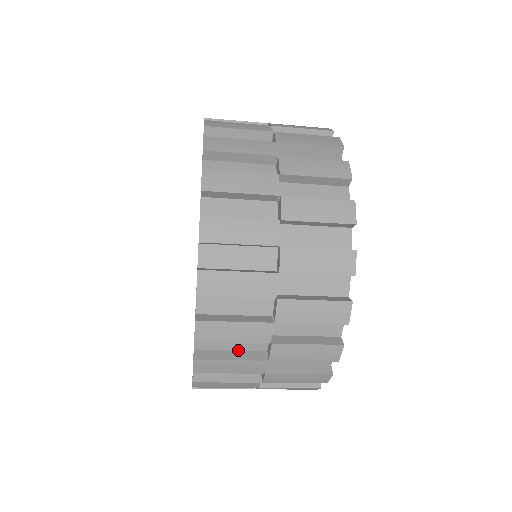
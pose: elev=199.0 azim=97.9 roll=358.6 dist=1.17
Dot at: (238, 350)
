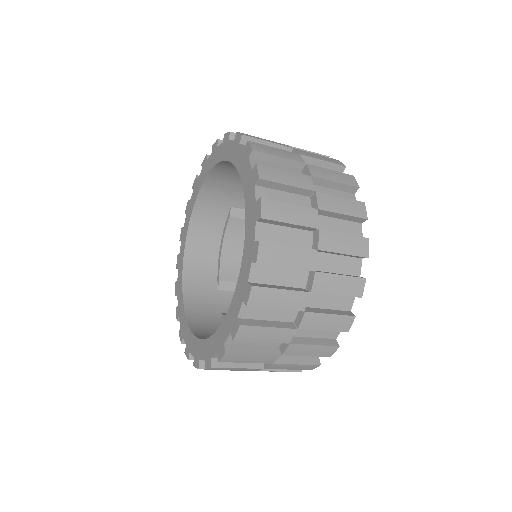
Dot at: occluded
